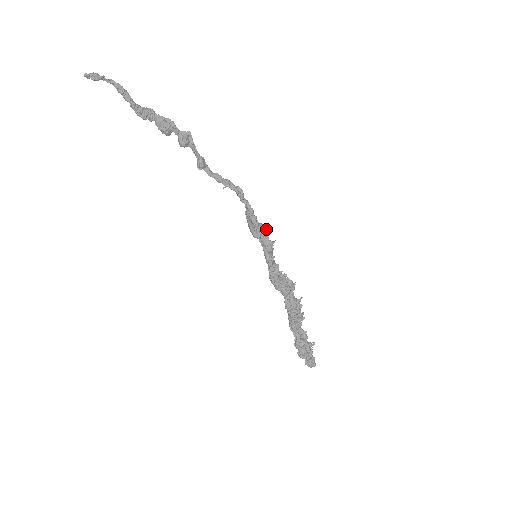
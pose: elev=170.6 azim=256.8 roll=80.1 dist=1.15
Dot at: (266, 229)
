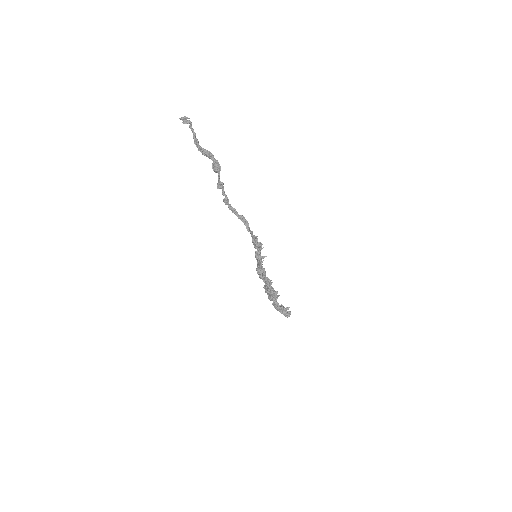
Dot at: (259, 250)
